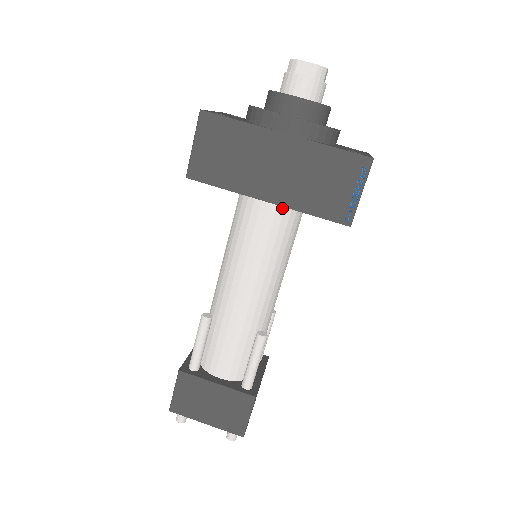
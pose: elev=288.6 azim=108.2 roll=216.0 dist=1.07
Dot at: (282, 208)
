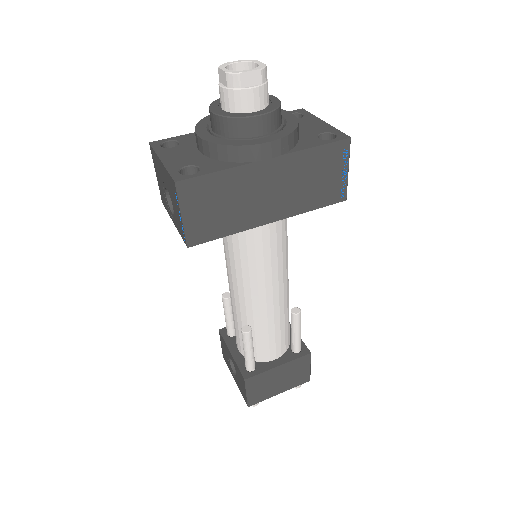
Dot at: occluded
